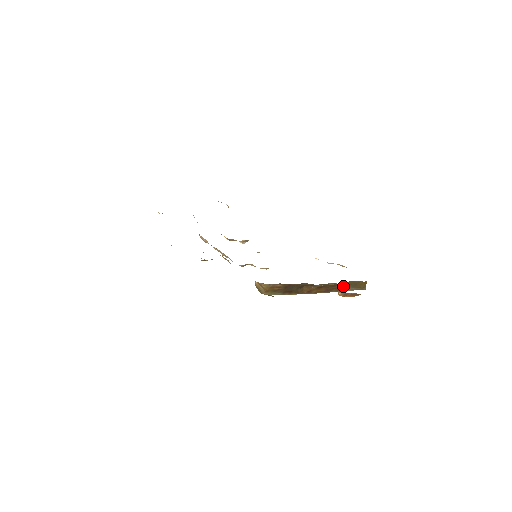
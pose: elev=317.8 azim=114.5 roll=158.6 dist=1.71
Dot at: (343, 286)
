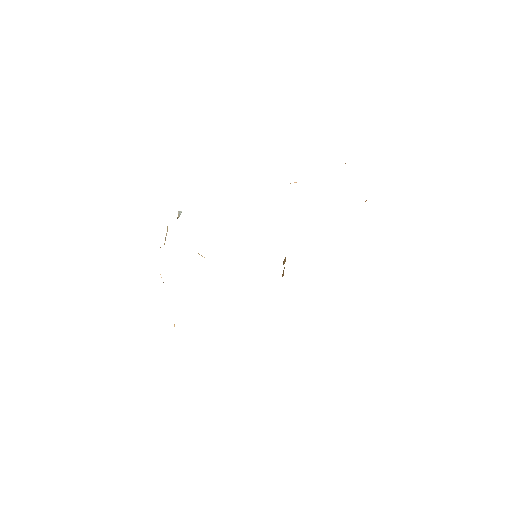
Dot at: occluded
